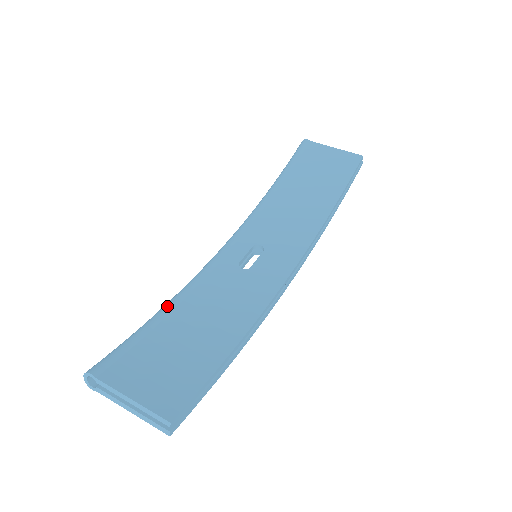
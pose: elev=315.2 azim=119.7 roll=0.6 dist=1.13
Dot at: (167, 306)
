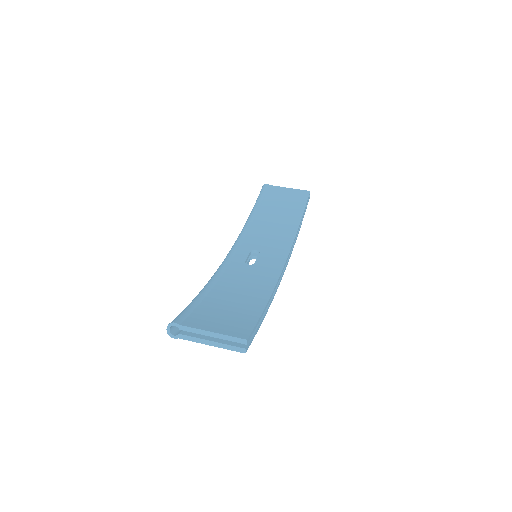
Dot at: (205, 288)
